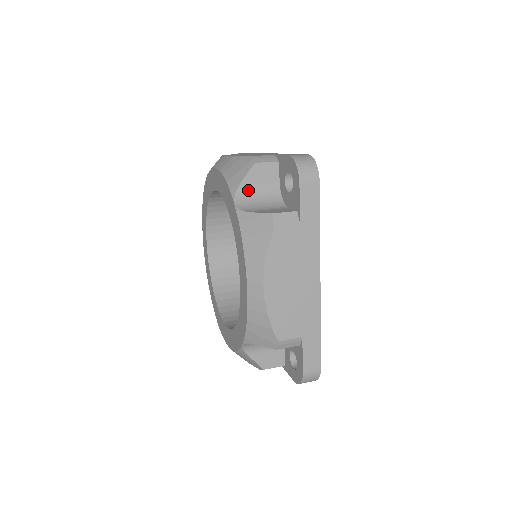
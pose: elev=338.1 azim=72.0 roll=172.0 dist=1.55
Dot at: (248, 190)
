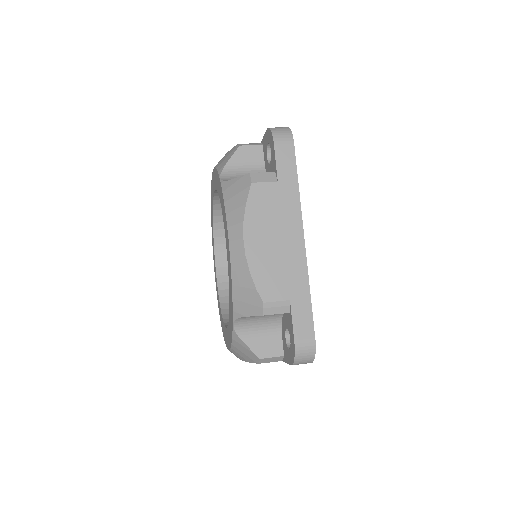
Dot at: (234, 169)
